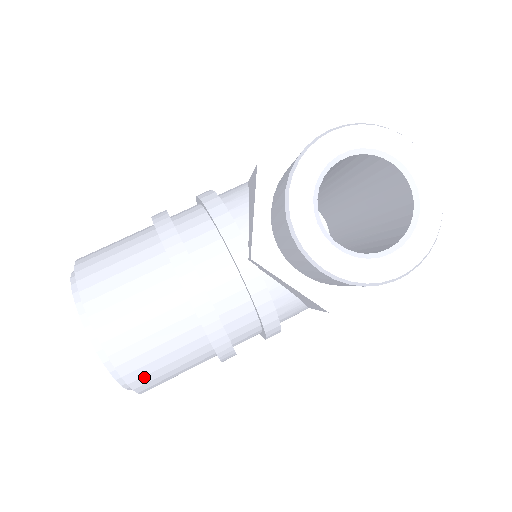
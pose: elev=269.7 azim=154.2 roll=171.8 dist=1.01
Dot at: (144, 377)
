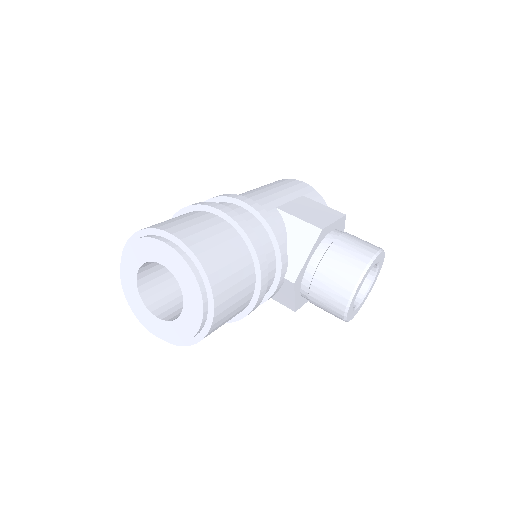
Dot at: occluded
